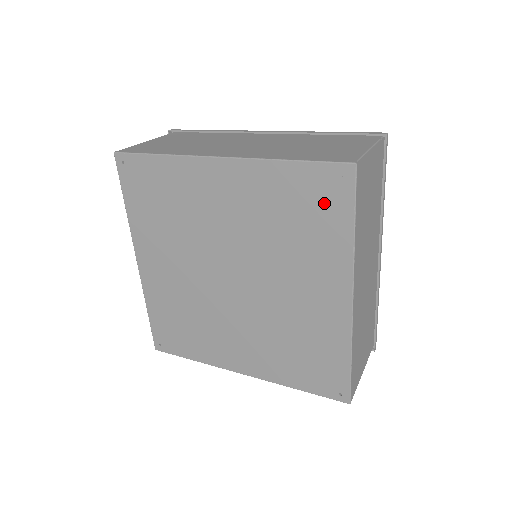
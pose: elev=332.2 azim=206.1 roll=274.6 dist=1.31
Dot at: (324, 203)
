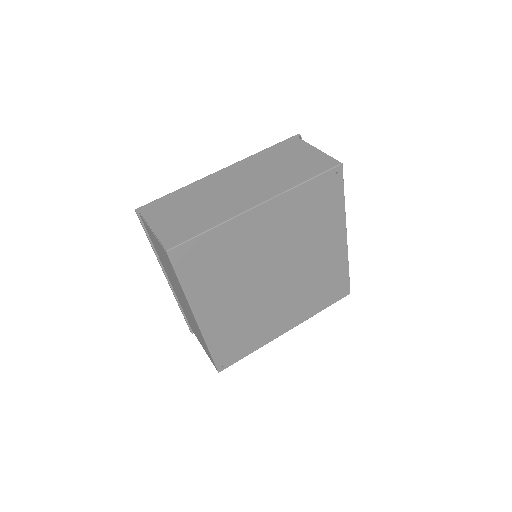
Dot at: (328, 194)
